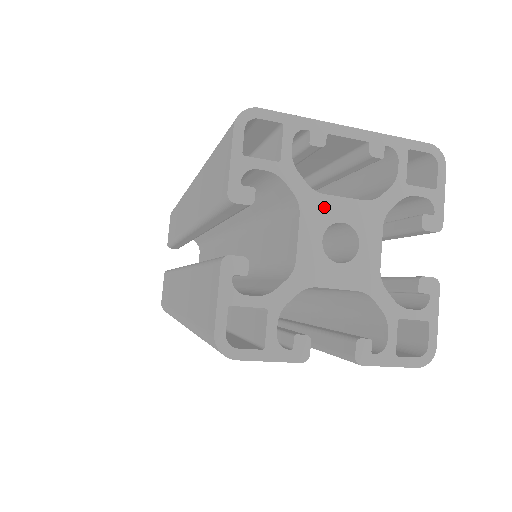
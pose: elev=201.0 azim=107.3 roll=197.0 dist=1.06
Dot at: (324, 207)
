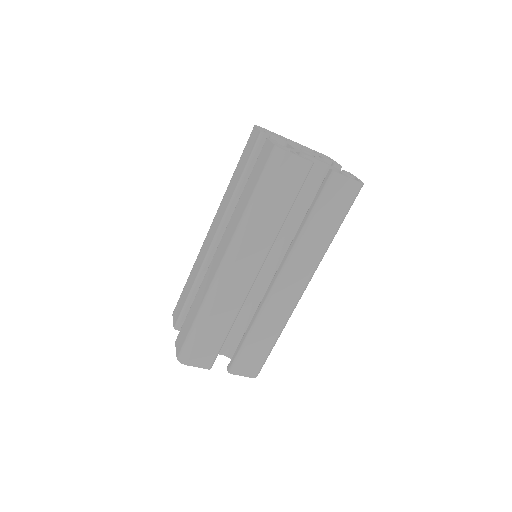
Dot at: (296, 146)
